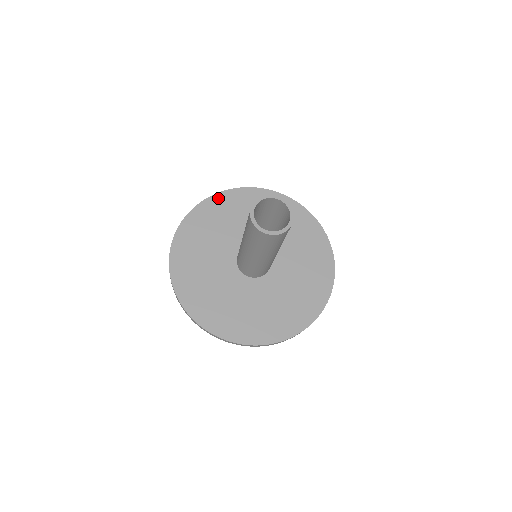
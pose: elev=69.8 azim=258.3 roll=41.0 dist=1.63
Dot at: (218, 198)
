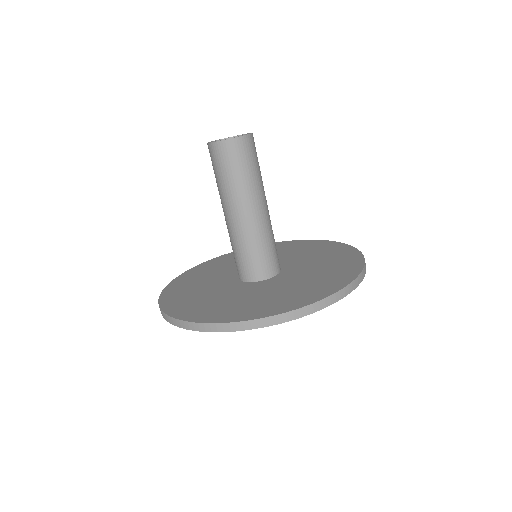
Dot at: (205, 264)
